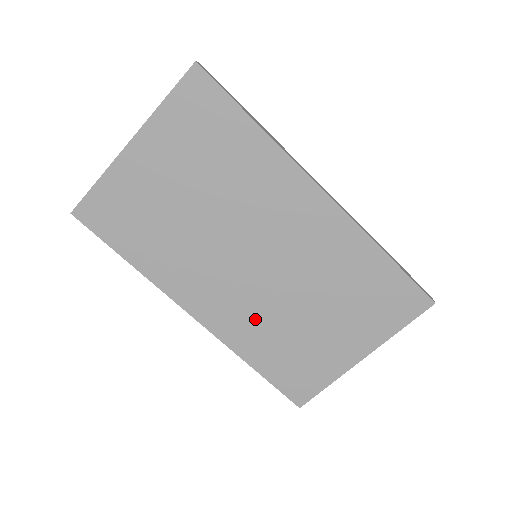
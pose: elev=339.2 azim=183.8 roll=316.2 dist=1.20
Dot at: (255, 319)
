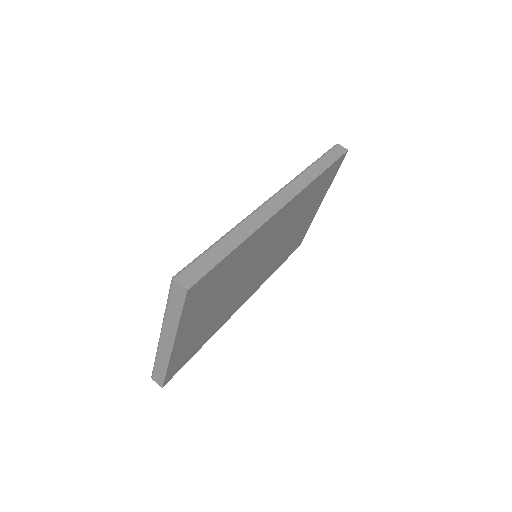
Dot at: (271, 265)
